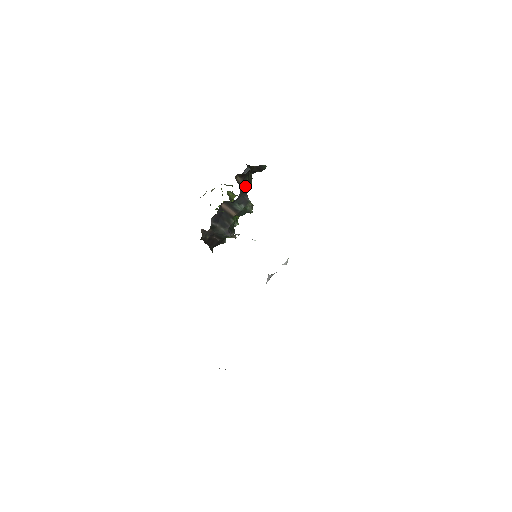
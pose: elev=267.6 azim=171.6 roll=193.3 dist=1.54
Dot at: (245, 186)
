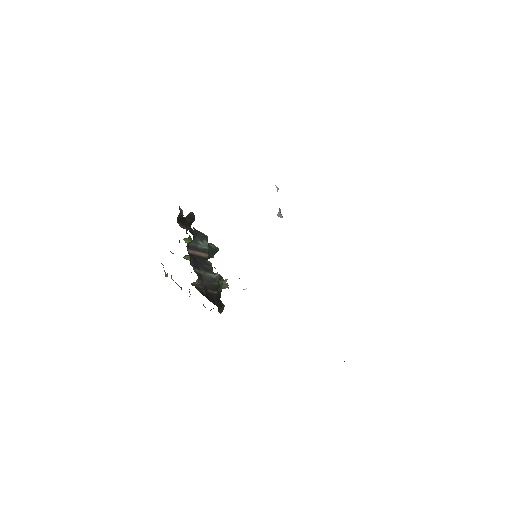
Dot at: (192, 231)
